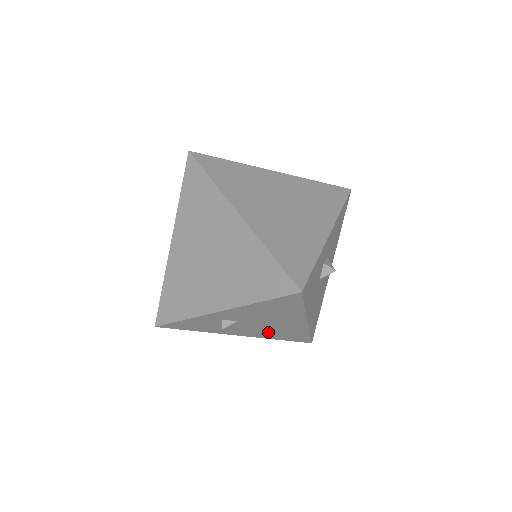
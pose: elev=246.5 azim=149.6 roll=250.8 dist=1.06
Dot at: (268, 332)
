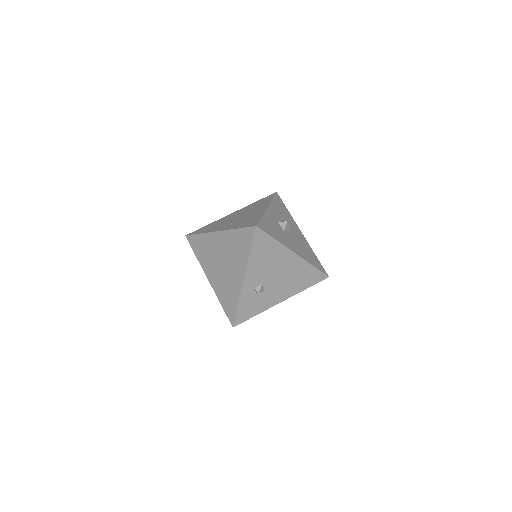
Dot at: (291, 283)
